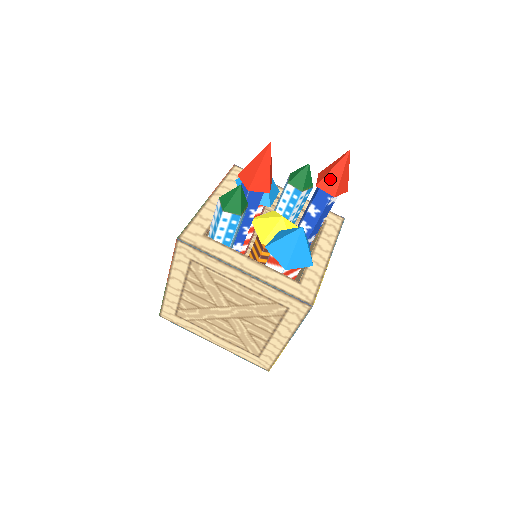
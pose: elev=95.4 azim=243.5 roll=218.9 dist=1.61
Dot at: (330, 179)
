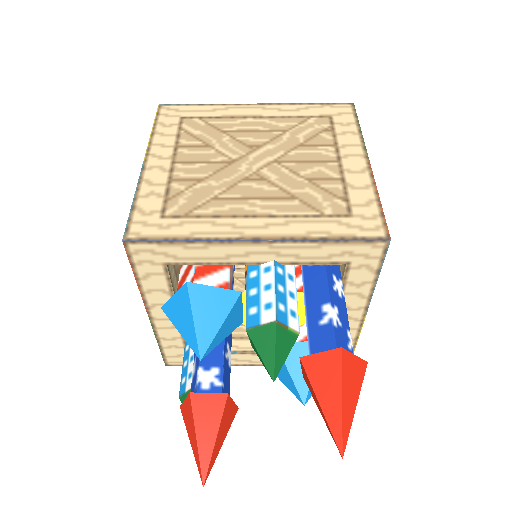
Dot at: occluded
